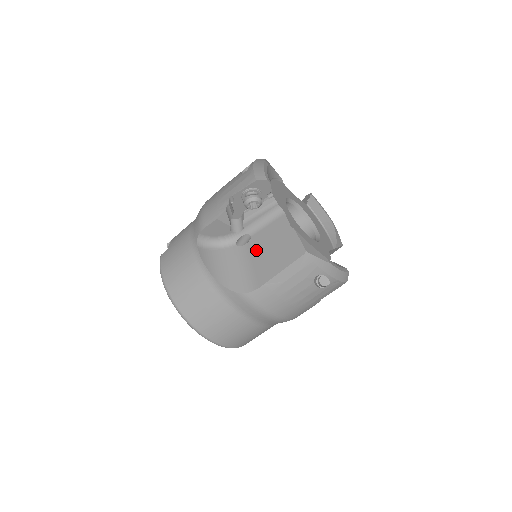
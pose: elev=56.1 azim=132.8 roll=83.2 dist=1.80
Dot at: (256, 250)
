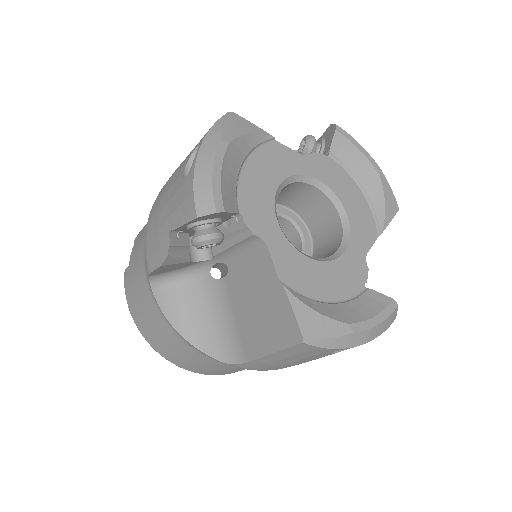
Dot at: (237, 297)
